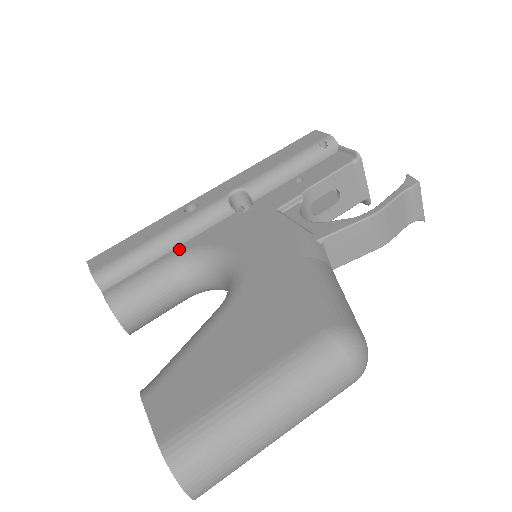
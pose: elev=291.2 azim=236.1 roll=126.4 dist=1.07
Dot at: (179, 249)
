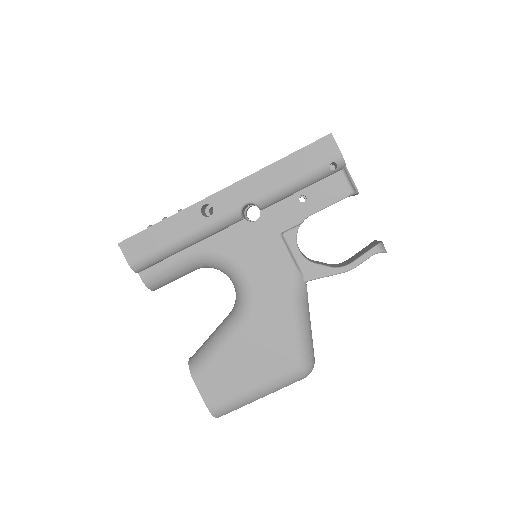
Dot at: (198, 248)
